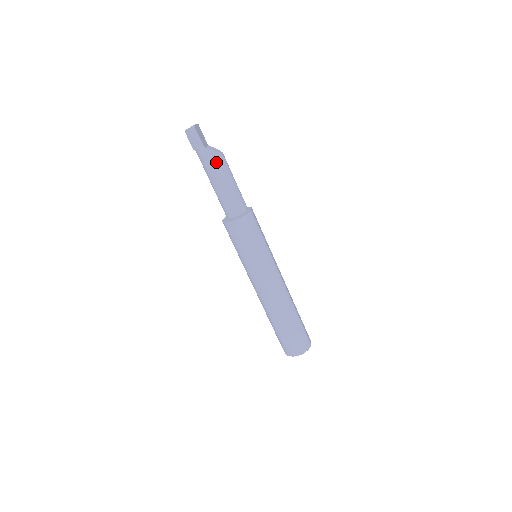
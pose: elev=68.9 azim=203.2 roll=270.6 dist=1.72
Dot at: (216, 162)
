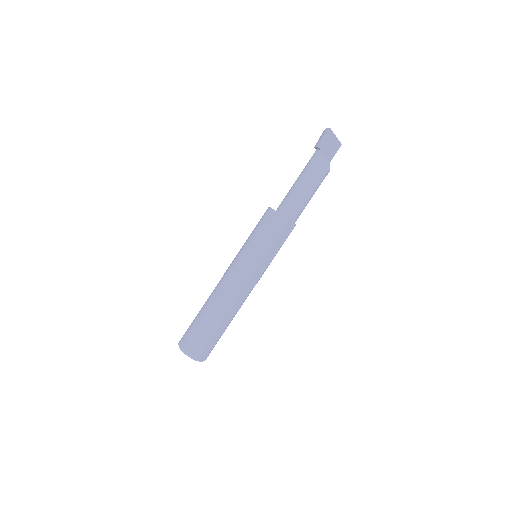
Dot at: (314, 167)
